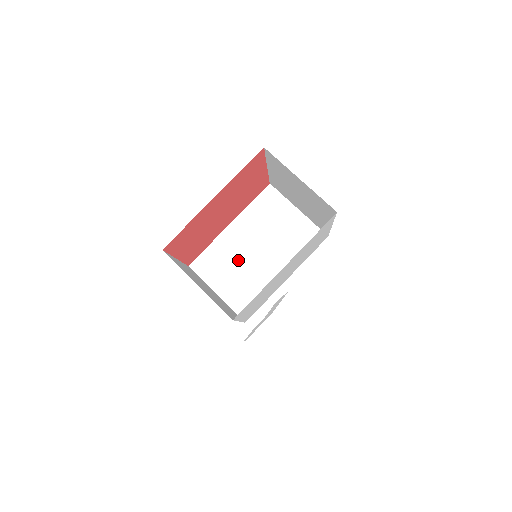
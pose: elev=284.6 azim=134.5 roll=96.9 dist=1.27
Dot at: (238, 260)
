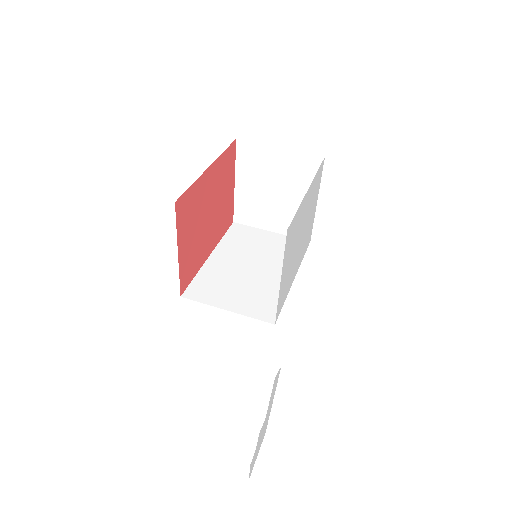
Dot at: (235, 278)
